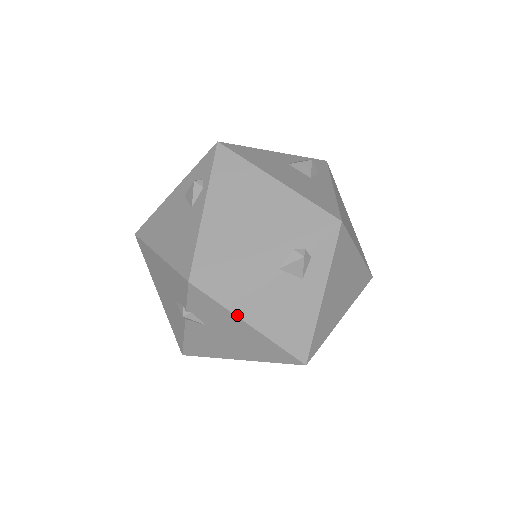
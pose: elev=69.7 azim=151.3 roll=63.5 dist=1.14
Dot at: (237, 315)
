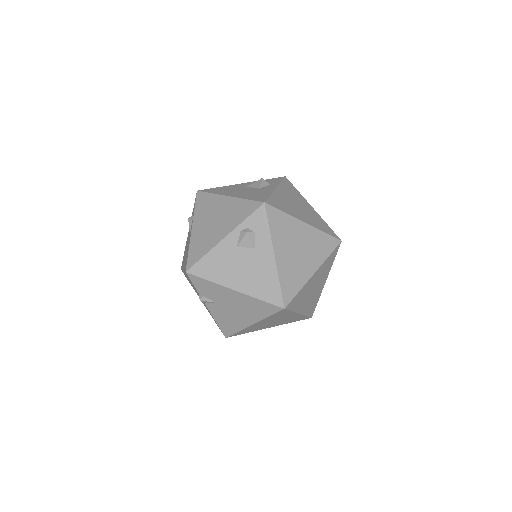
Dot at: (223, 285)
